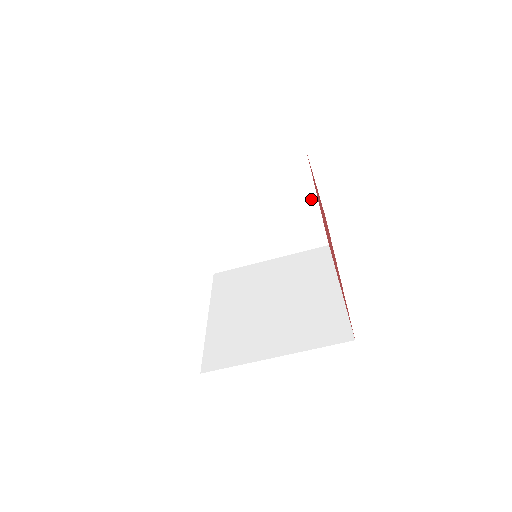
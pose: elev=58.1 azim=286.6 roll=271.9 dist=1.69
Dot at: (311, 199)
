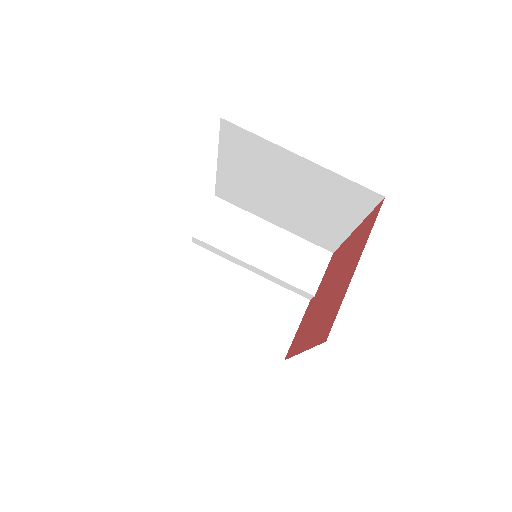
Dot at: (309, 292)
